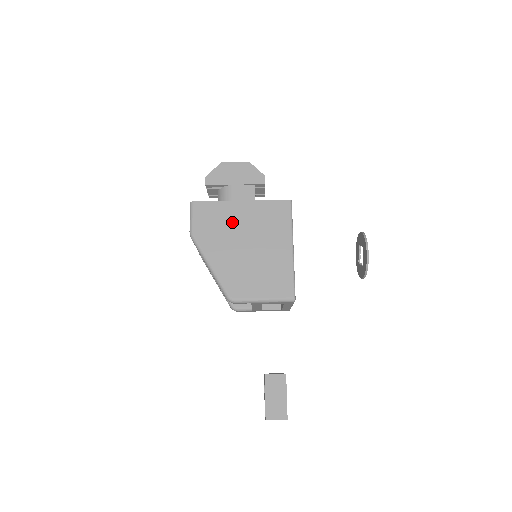
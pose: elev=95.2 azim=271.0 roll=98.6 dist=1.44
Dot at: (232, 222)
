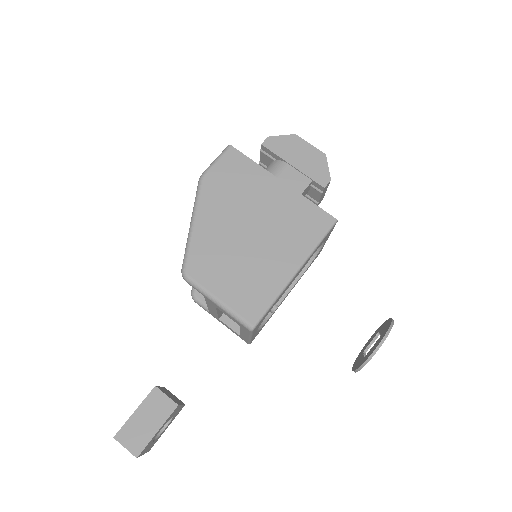
Dot at: (254, 195)
